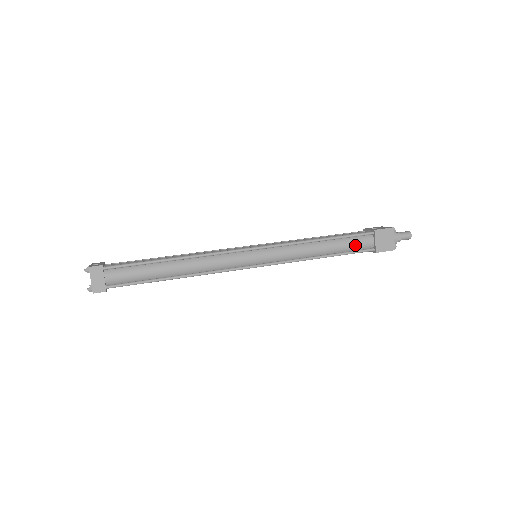
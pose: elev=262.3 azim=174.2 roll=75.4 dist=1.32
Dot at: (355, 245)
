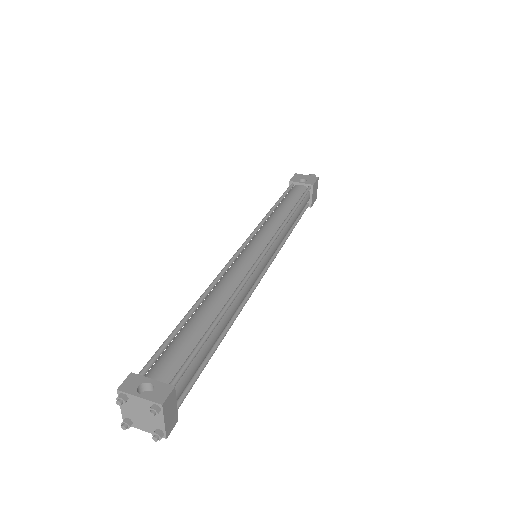
Dot at: (304, 206)
